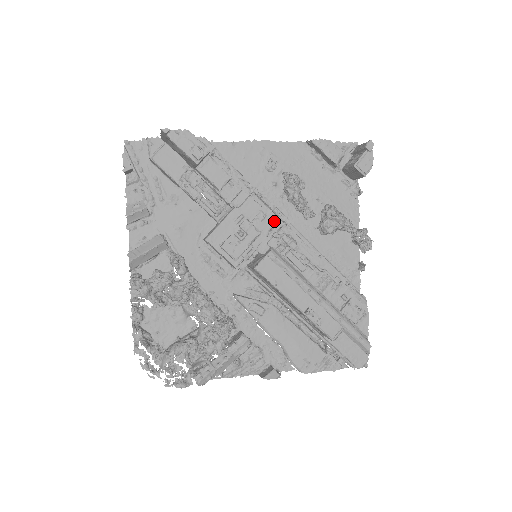
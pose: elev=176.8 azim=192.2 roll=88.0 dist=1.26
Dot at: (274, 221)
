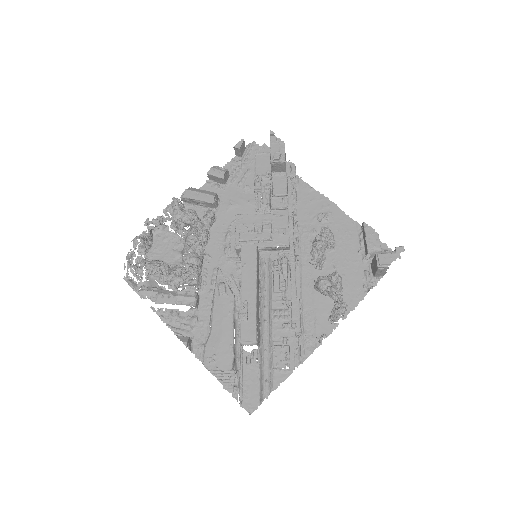
Dot at: (287, 242)
